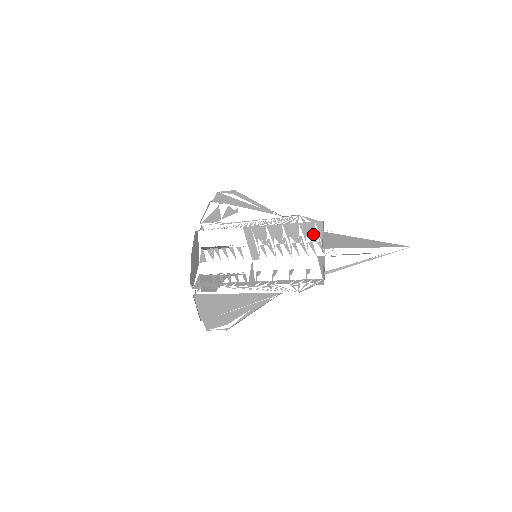
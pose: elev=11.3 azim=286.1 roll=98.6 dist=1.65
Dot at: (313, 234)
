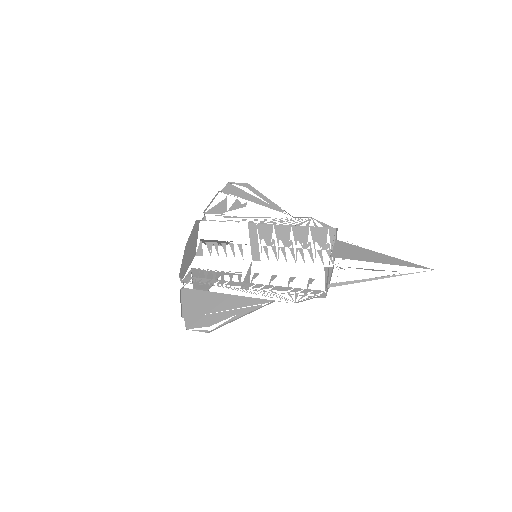
Dot at: (324, 241)
